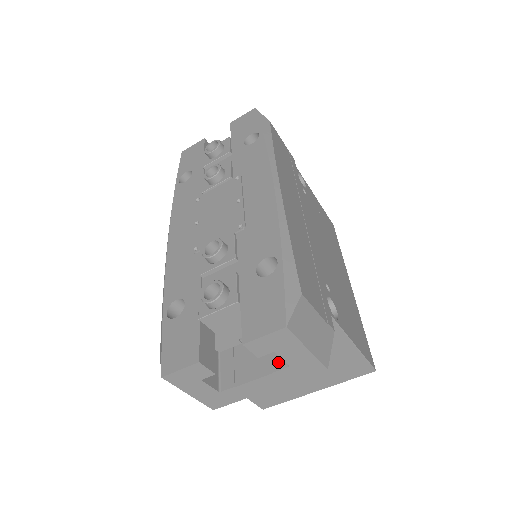
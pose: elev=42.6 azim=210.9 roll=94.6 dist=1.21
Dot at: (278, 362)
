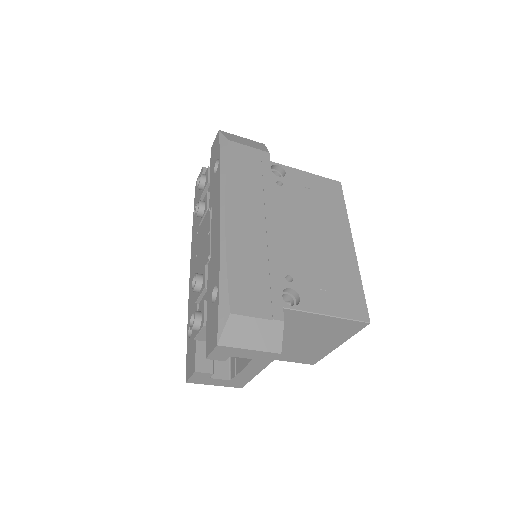
Dot at: occluded
